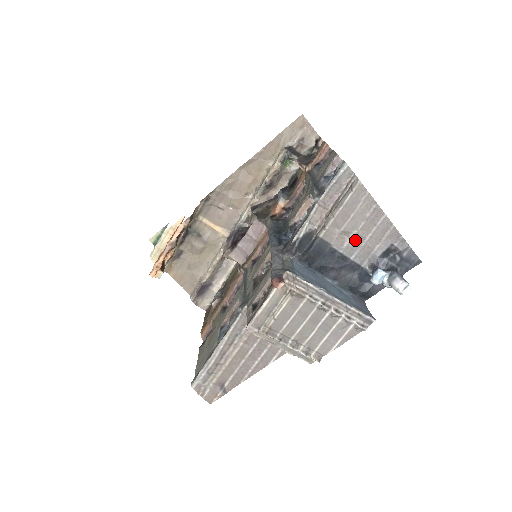
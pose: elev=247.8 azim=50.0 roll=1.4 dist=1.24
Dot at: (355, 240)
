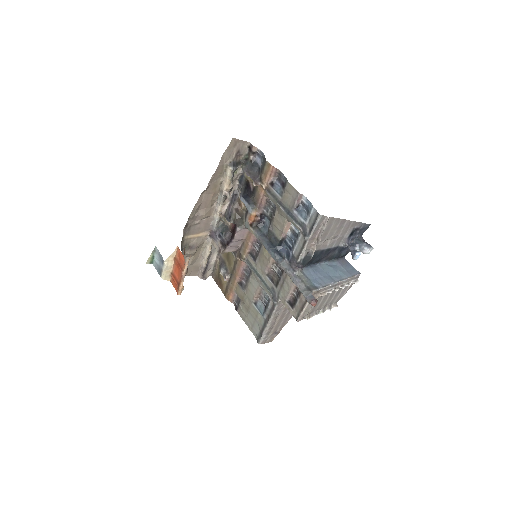
Dot at: (333, 239)
